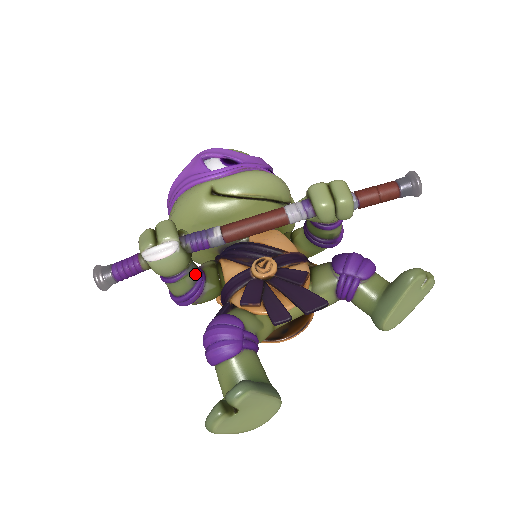
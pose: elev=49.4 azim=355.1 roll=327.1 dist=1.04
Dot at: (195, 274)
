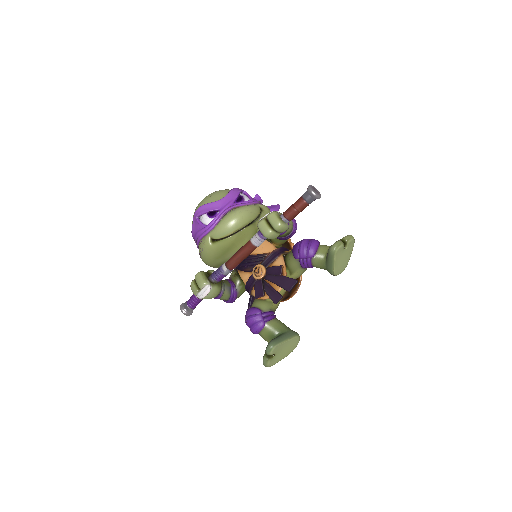
Dot at: (228, 288)
